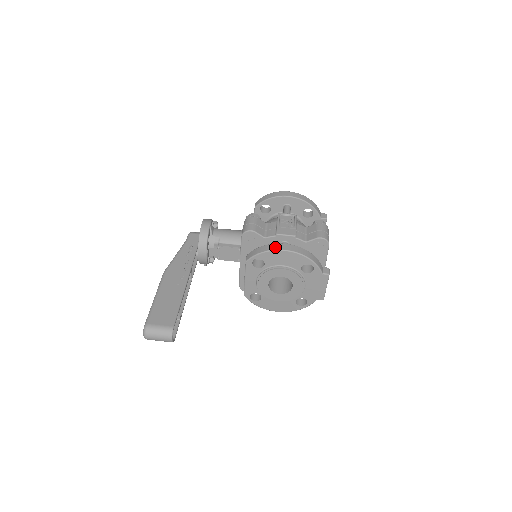
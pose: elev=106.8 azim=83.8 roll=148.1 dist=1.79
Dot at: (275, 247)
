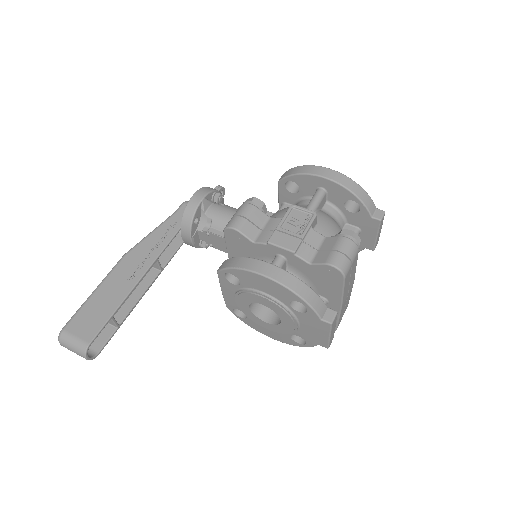
Dot at: (252, 266)
